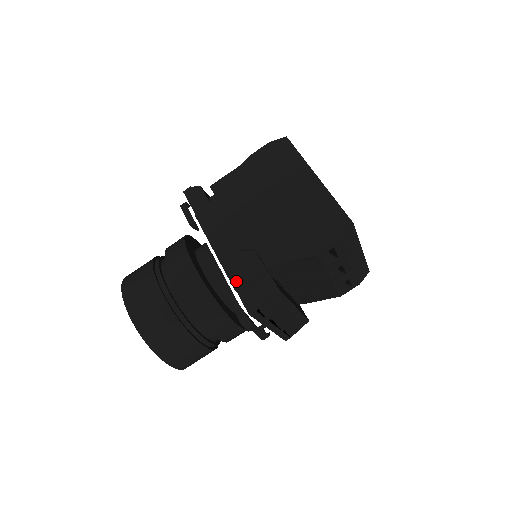
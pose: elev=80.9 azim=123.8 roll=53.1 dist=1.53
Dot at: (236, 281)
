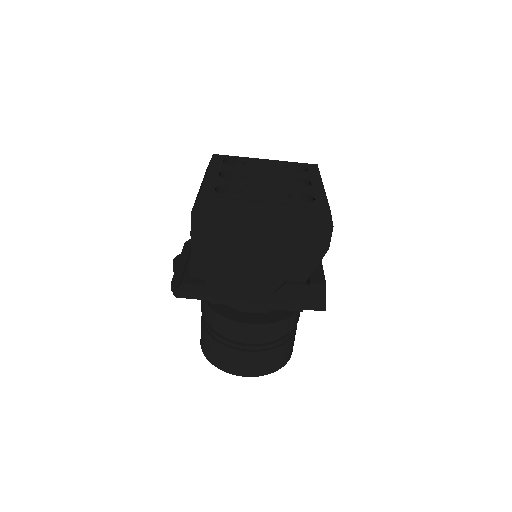
Dot at: (296, 308)
